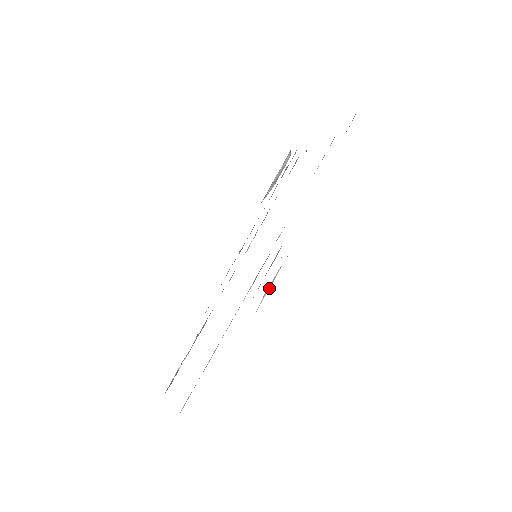
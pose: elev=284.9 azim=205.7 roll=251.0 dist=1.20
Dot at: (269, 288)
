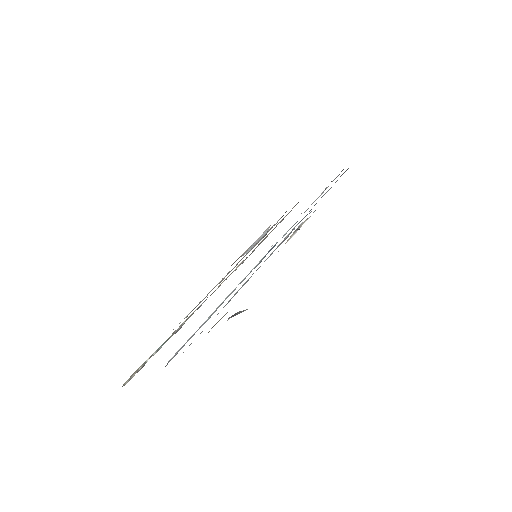
Dot at: (295, 232)
